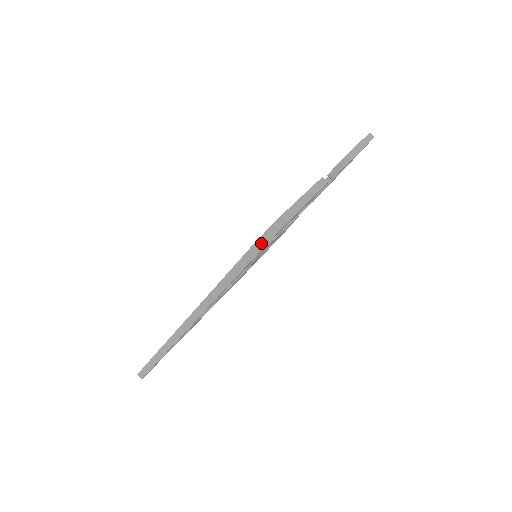
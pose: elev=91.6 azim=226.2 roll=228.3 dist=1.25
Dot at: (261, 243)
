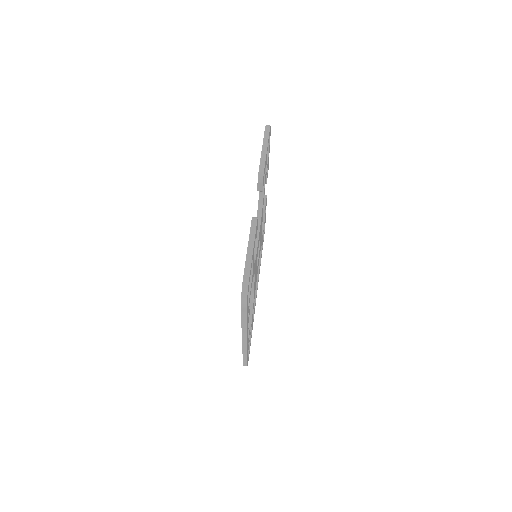
Dot at: (244, 302)
